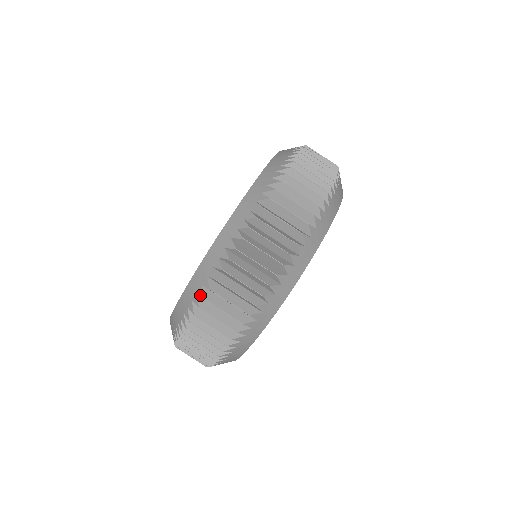
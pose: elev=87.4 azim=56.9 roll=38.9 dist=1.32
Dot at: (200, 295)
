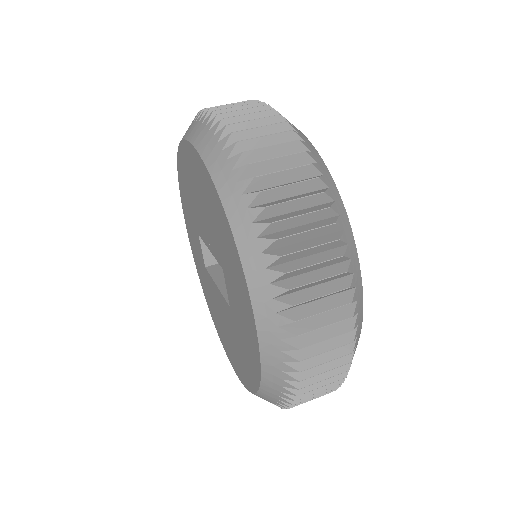
Dot at: (280, 294)
